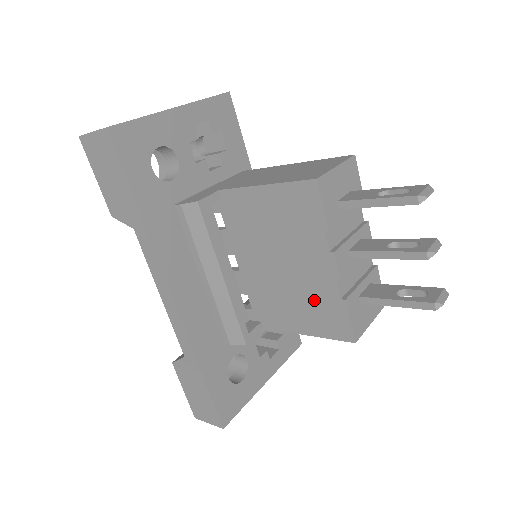
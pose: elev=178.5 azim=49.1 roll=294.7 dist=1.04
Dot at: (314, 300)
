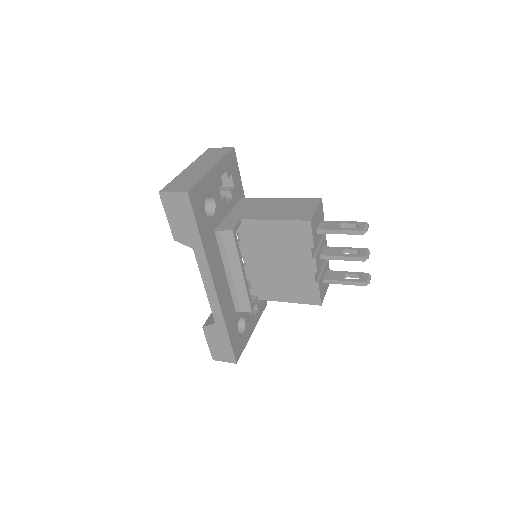
Dot at: (298, 283)
